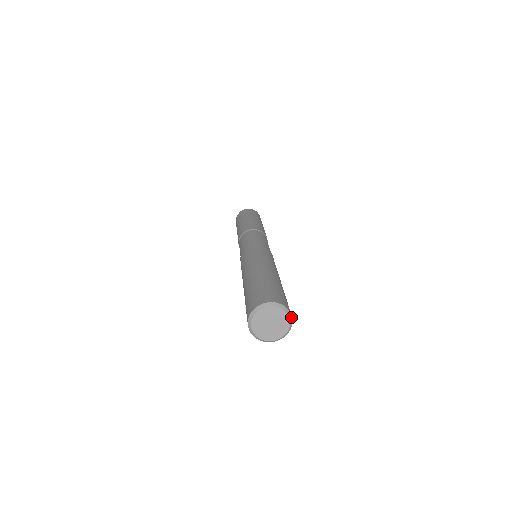
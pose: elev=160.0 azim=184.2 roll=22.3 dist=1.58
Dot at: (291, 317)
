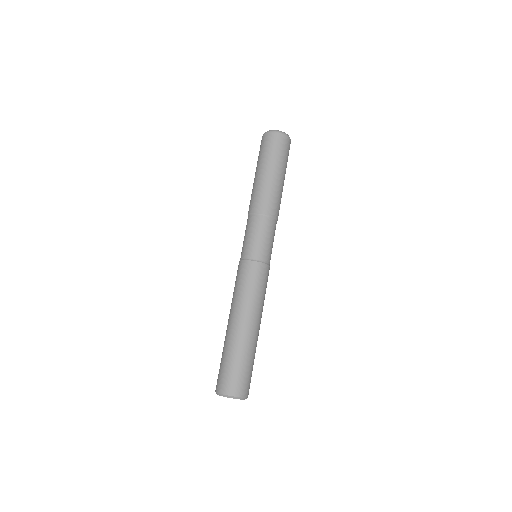
Dot at: (245, 398)
